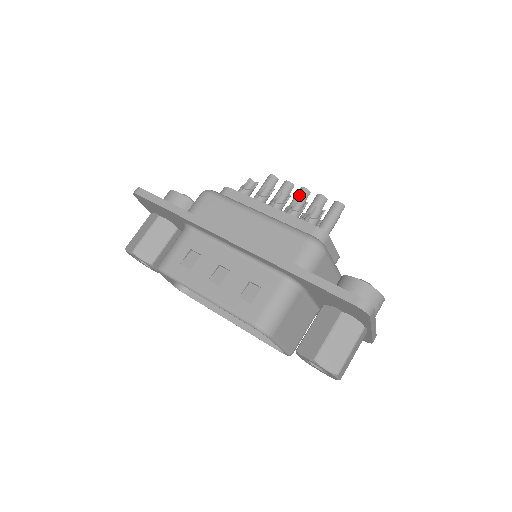
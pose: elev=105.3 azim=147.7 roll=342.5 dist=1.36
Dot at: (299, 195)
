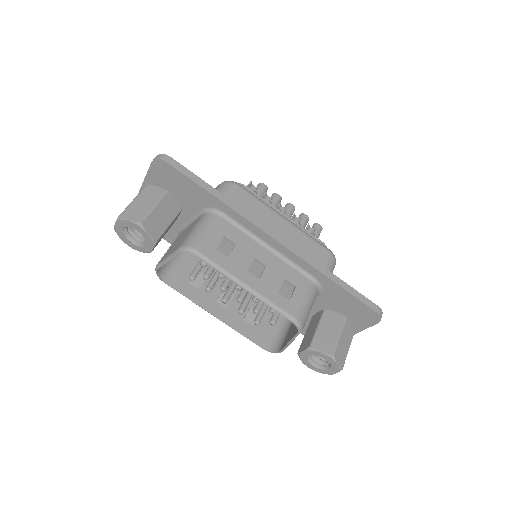
Dot at: (289, 210)
